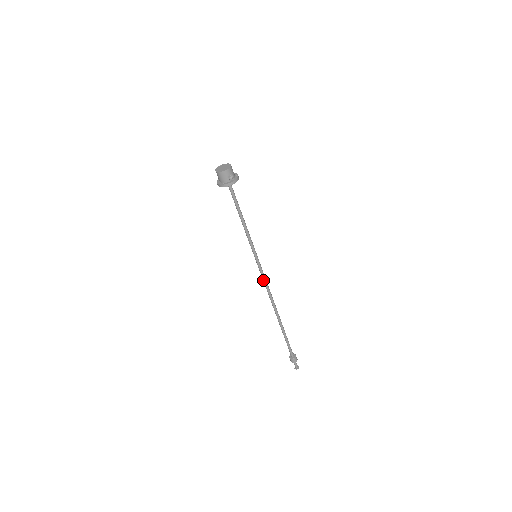
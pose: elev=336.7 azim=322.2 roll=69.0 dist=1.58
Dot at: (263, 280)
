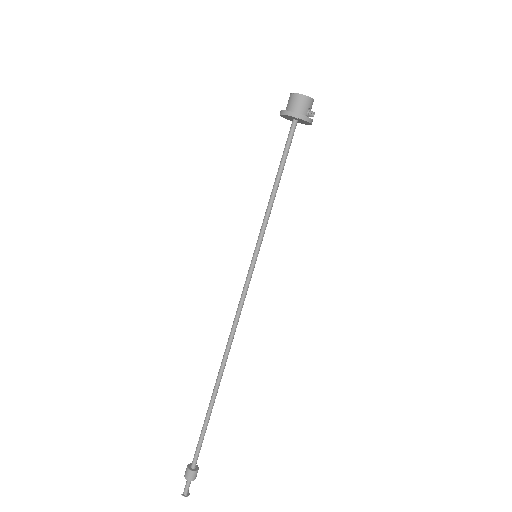
Dot at: (240, 302)
